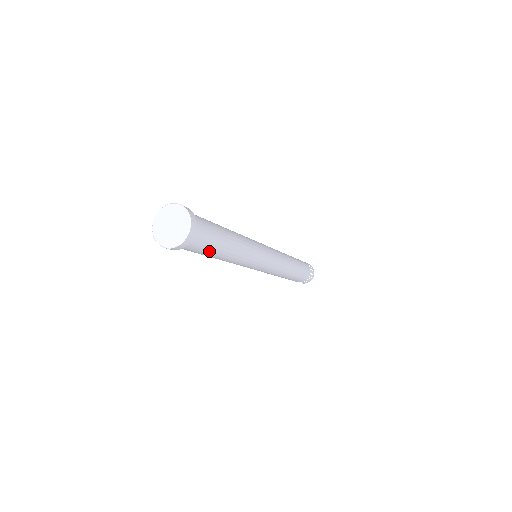
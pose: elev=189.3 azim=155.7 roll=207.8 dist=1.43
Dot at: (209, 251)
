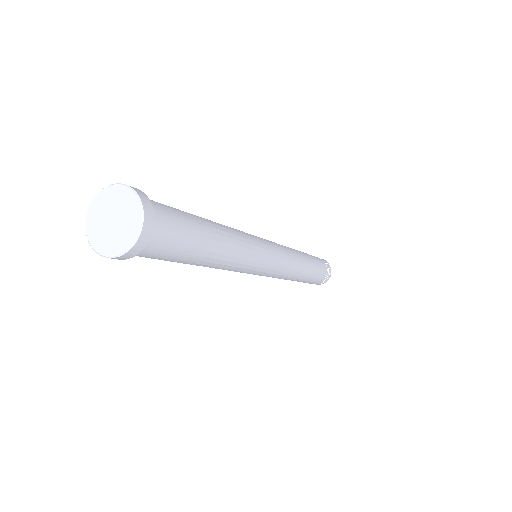
Dot at: (189, 249)
